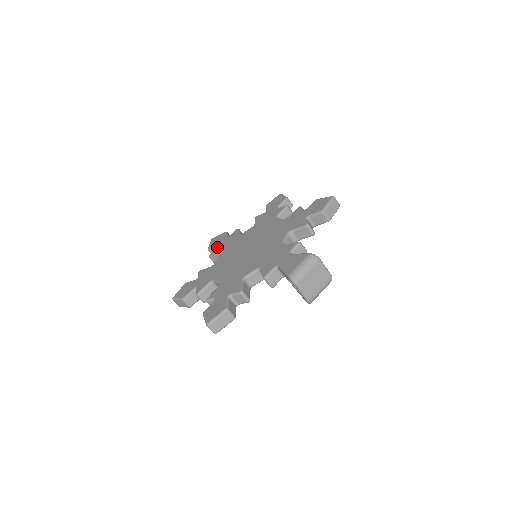
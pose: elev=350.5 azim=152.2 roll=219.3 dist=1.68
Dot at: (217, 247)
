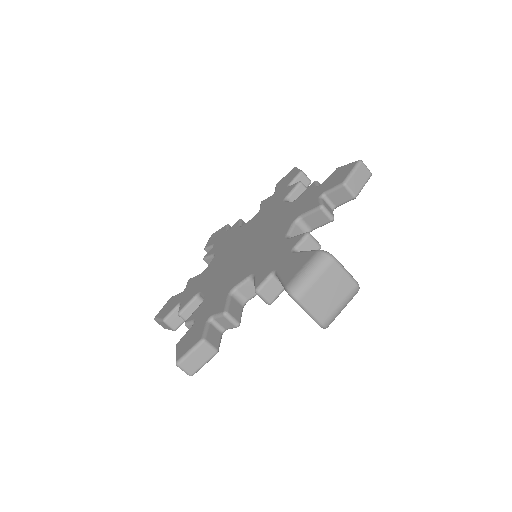
Dot at: (213, 246)
